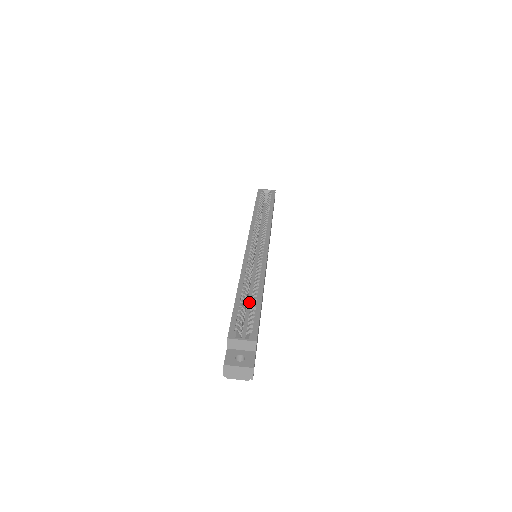
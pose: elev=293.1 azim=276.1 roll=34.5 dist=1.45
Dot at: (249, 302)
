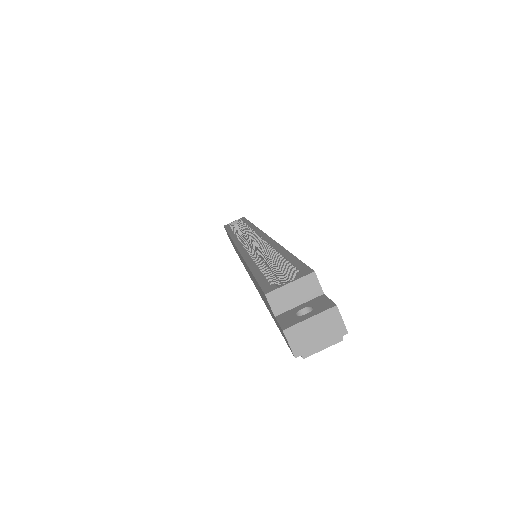
Dot at: occluded
